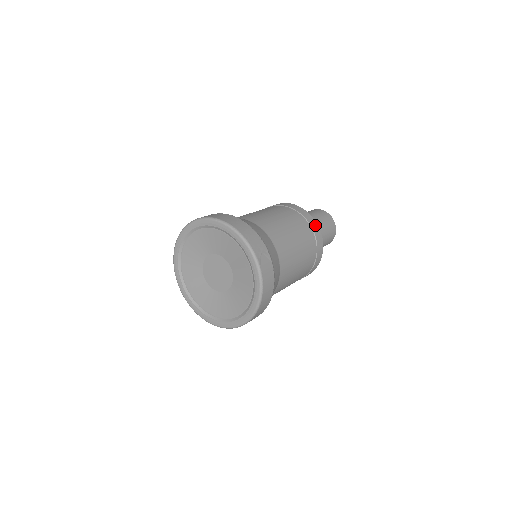
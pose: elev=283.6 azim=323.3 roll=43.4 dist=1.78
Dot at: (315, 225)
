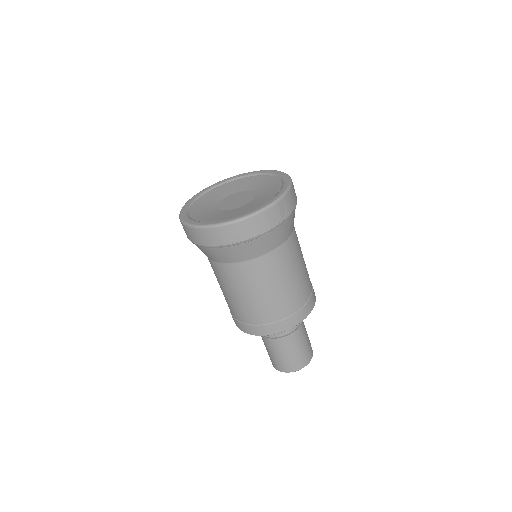
Dot at: (311, 306)
